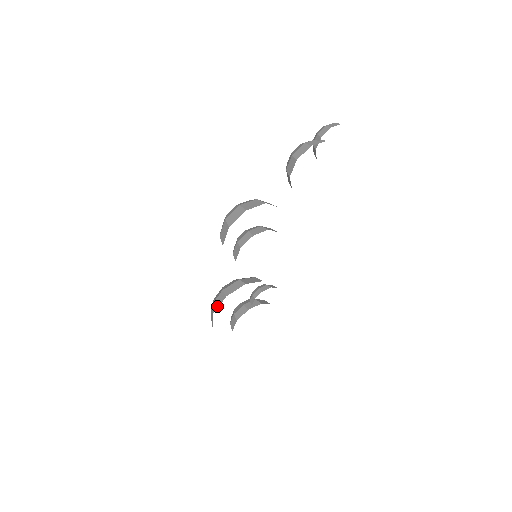
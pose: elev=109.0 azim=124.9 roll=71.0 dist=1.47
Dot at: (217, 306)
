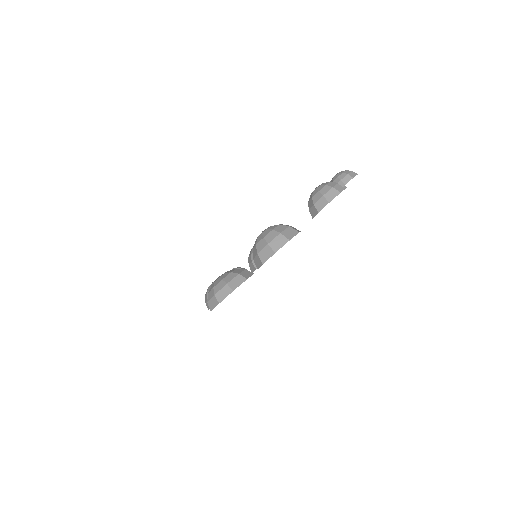
Dot at: (223, 298)
